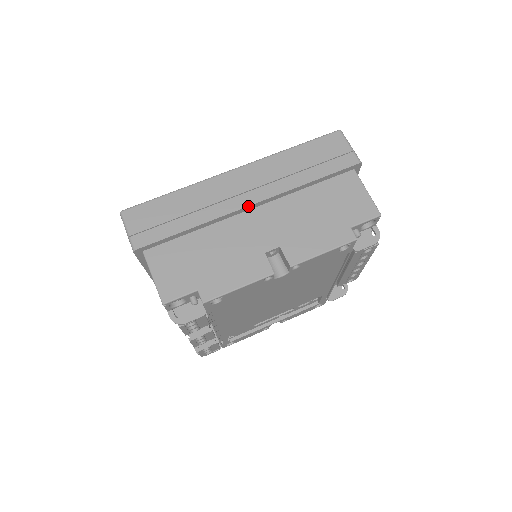
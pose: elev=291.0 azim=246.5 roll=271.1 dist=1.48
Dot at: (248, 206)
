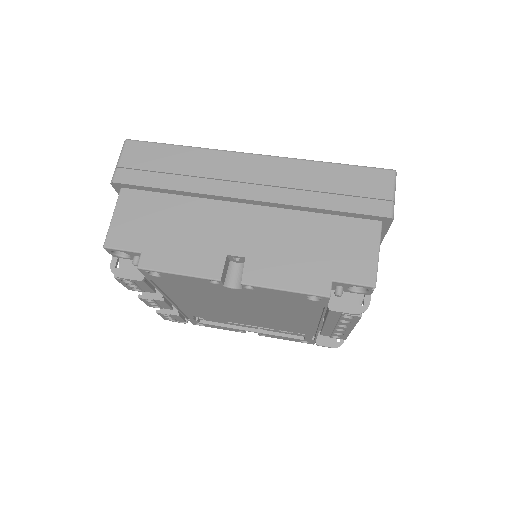
Dot at: (241, 198)
